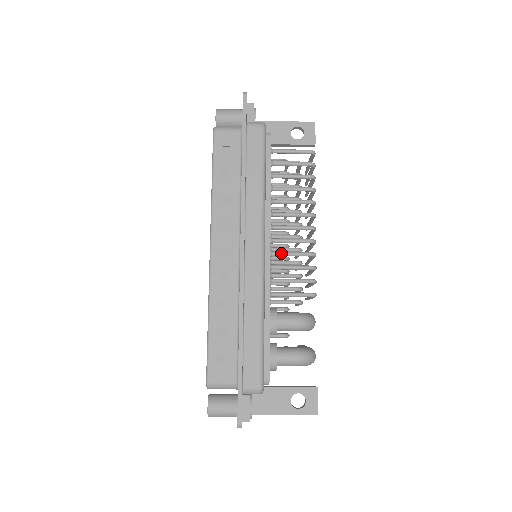
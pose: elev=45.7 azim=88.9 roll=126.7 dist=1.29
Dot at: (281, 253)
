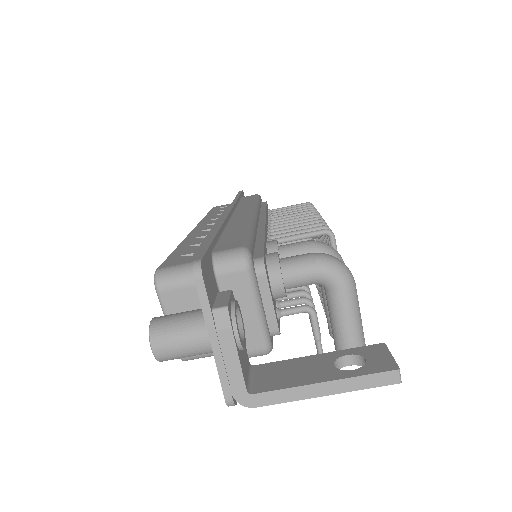
Dot at: (281, 227)
